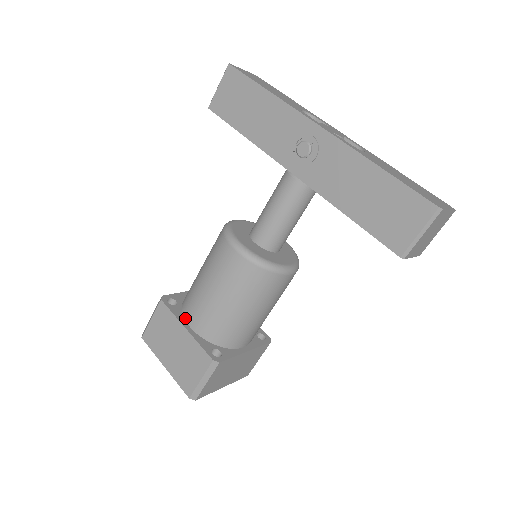
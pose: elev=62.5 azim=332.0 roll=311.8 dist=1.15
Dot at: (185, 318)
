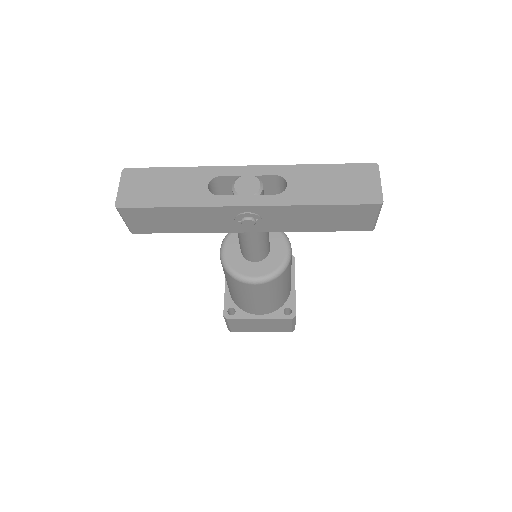
Dot at: (251, 314)
